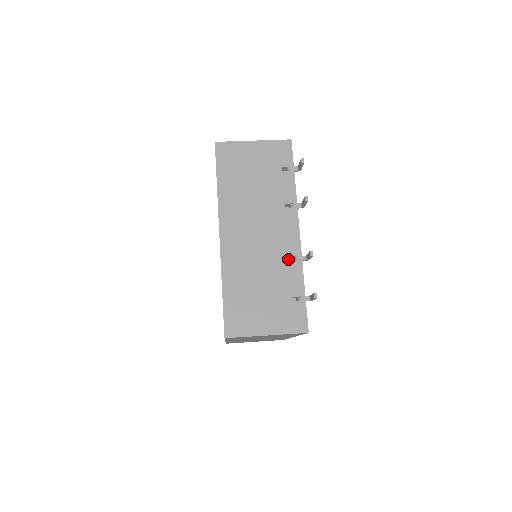
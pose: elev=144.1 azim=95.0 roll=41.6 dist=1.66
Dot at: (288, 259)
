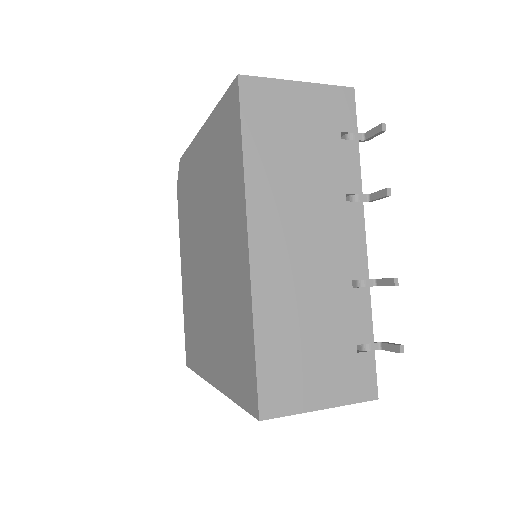
Dot at: (351, 285)
